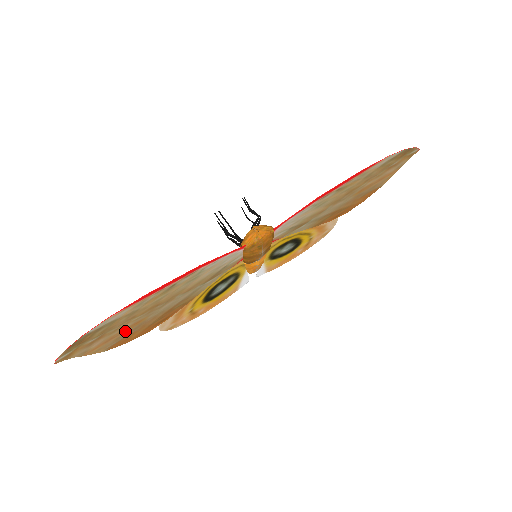
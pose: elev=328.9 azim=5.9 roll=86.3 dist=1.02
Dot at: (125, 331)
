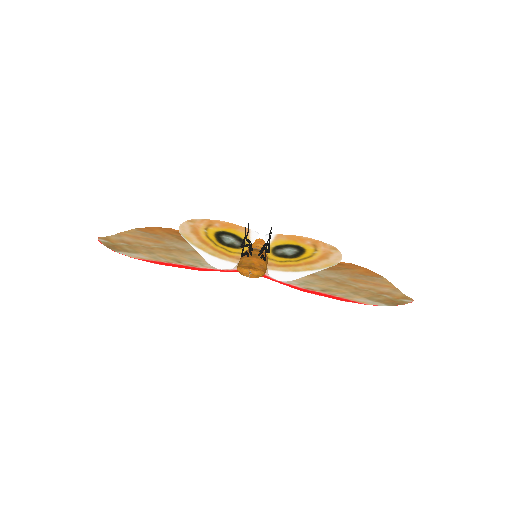
Dot at: (149, 239)
